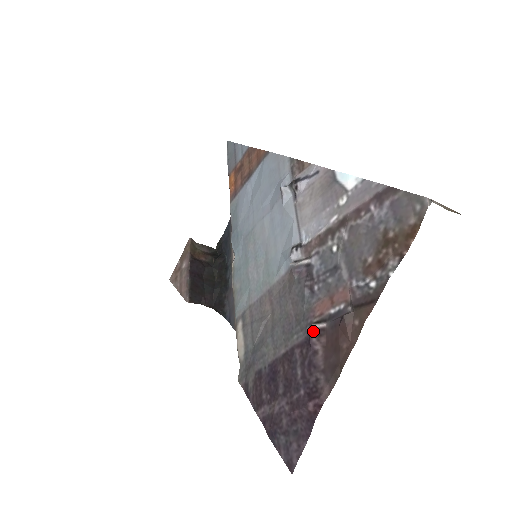
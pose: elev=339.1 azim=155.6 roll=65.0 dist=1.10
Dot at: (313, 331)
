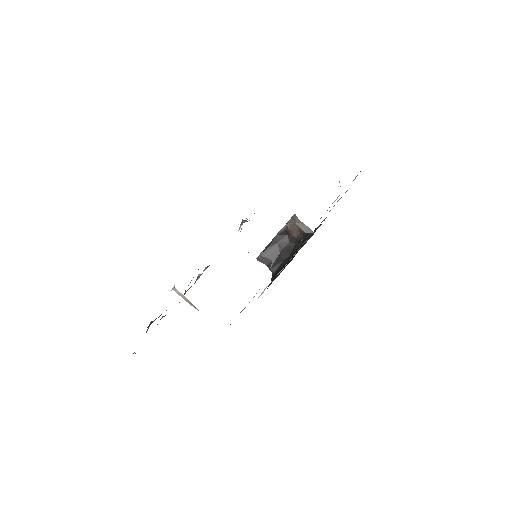
Dot at: (160, 319)
